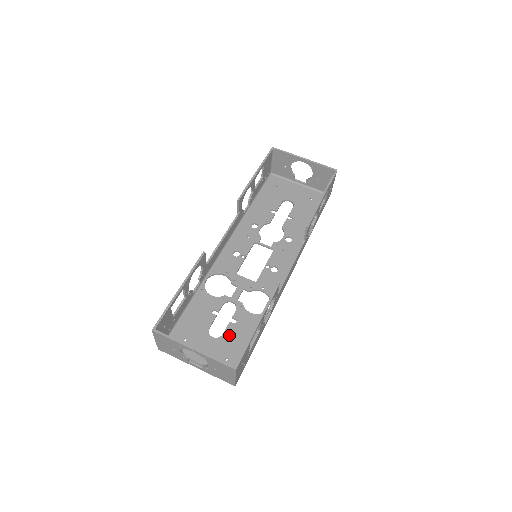
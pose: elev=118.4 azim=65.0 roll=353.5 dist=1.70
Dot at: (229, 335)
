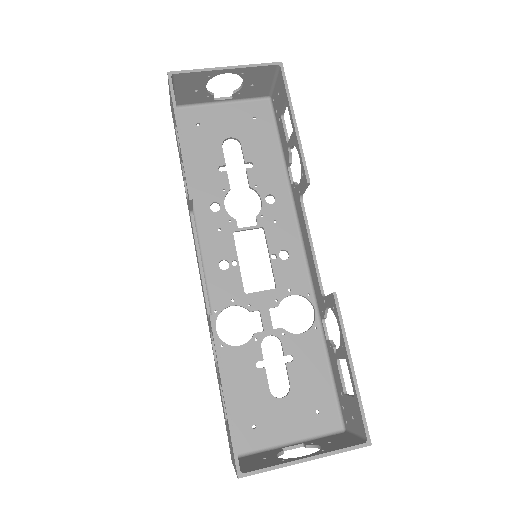
Dot at: (298, 381)
